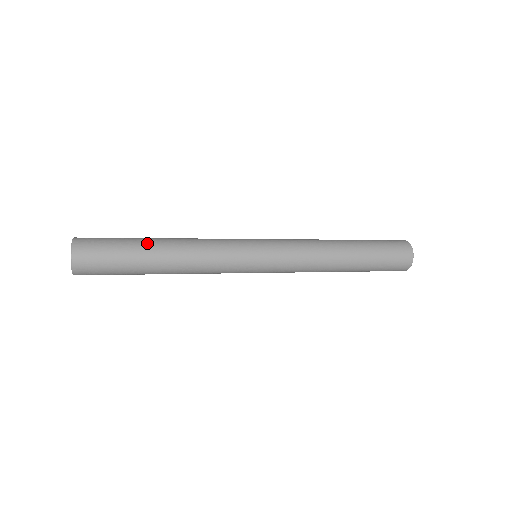
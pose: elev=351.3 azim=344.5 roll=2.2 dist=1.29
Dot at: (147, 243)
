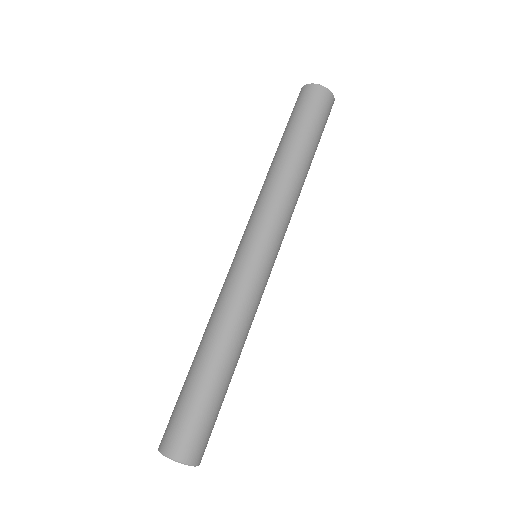
Dot at: (216, 379)
